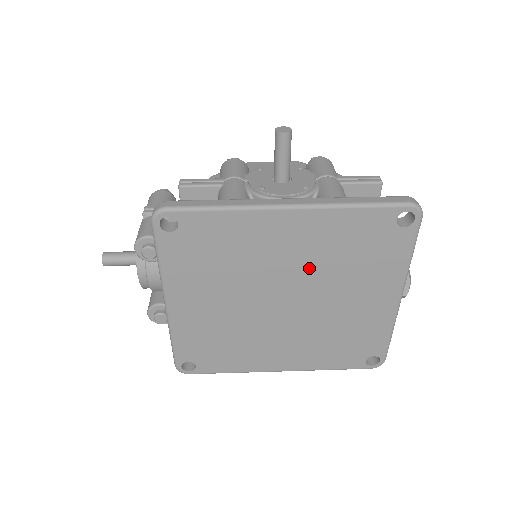
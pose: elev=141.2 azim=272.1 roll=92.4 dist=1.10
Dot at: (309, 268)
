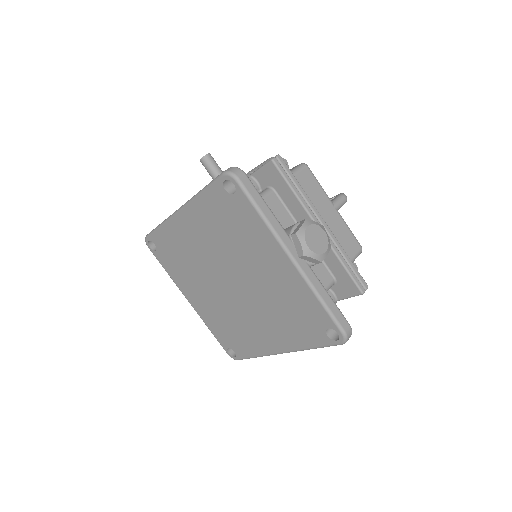
Dot at: (220, 251)
